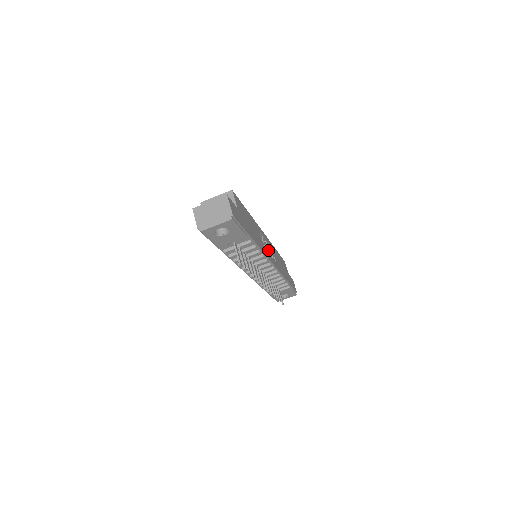
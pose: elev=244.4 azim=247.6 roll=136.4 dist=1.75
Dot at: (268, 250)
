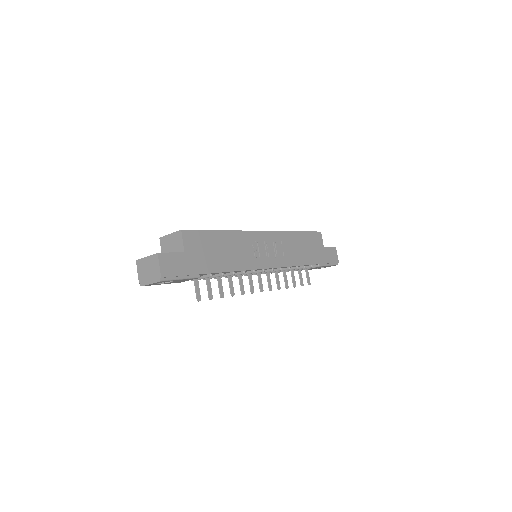
Dot at: (266, 252)
